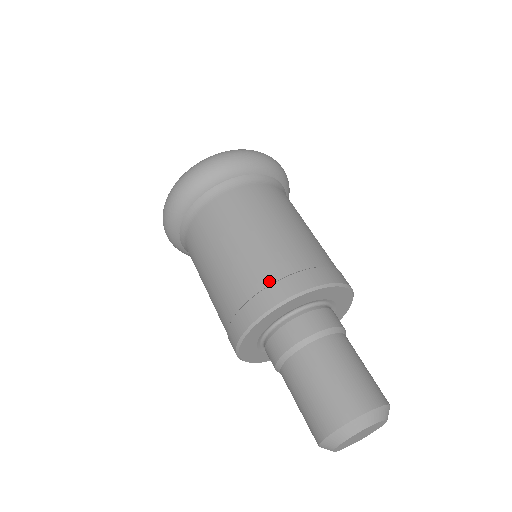
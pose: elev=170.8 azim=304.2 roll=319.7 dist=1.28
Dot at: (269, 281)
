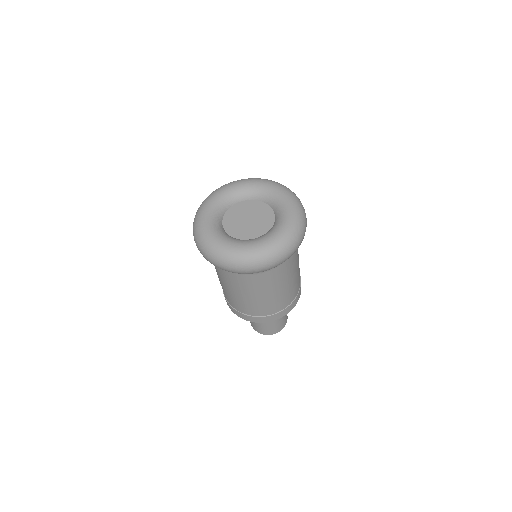
Dot at: (276, 312)
